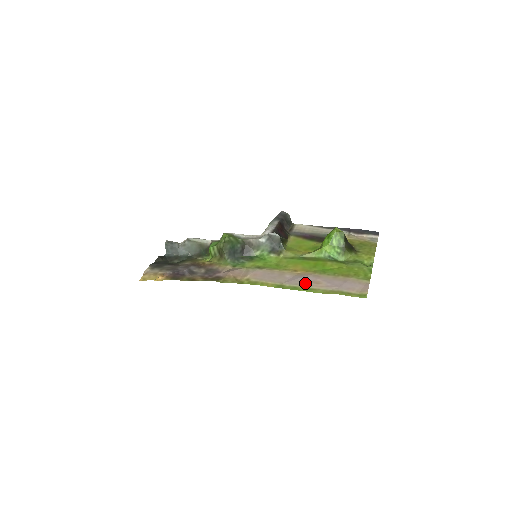
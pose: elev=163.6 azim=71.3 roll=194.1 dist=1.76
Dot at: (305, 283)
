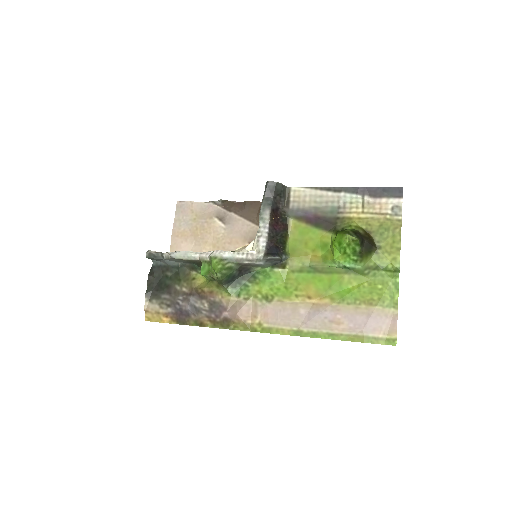
Dot at: (324, 325)
